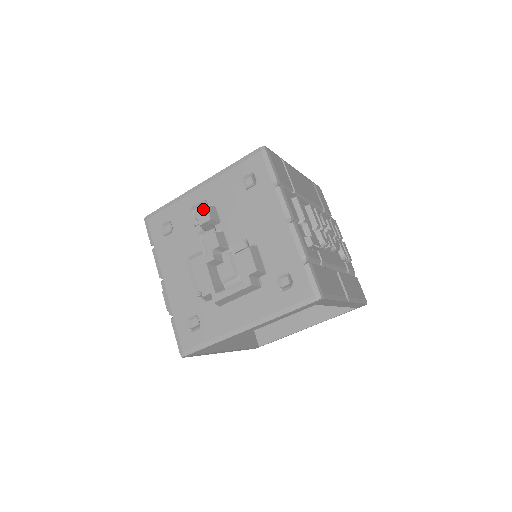
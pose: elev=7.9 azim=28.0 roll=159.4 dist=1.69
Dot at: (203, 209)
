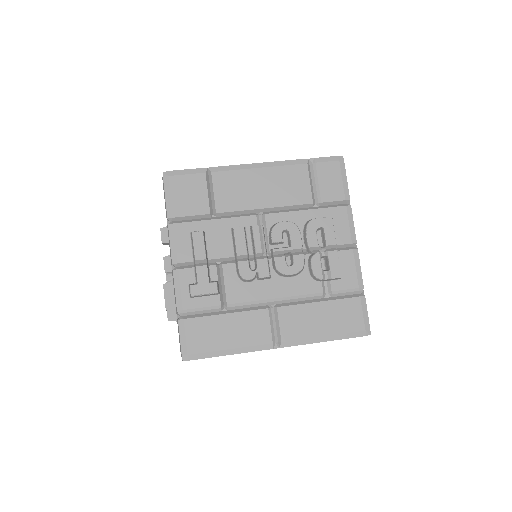
Dot at: (161, 230)
